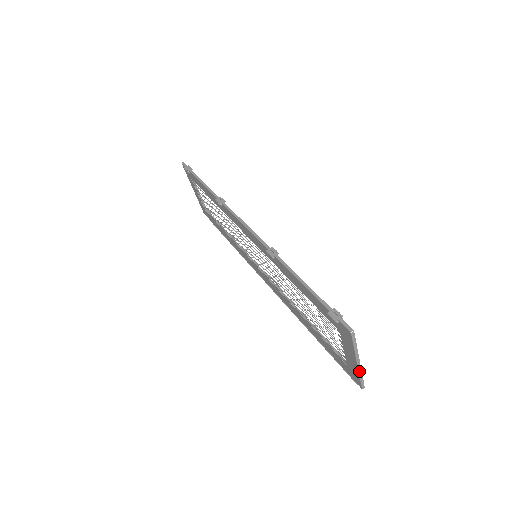
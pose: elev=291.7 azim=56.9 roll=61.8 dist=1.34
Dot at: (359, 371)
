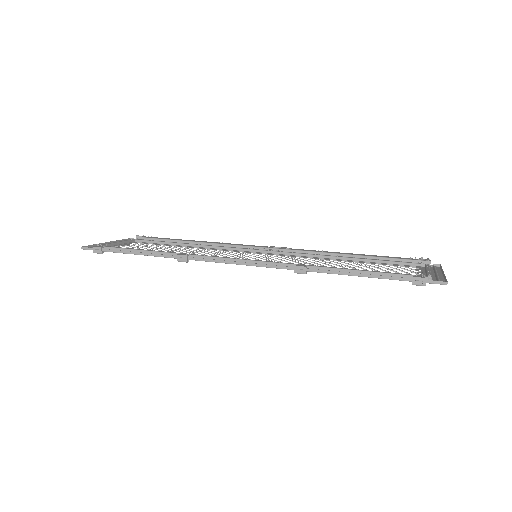
Dot at: (442, 272)
